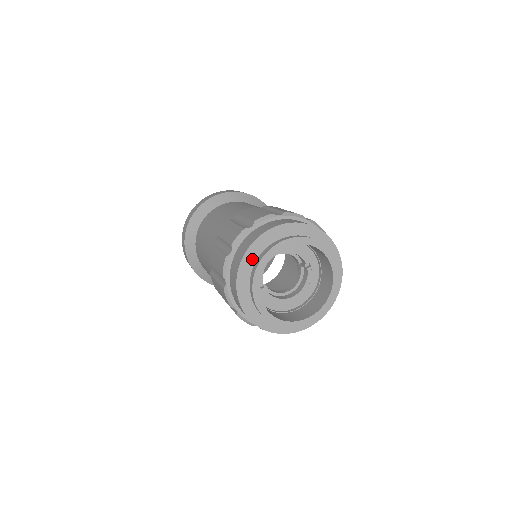
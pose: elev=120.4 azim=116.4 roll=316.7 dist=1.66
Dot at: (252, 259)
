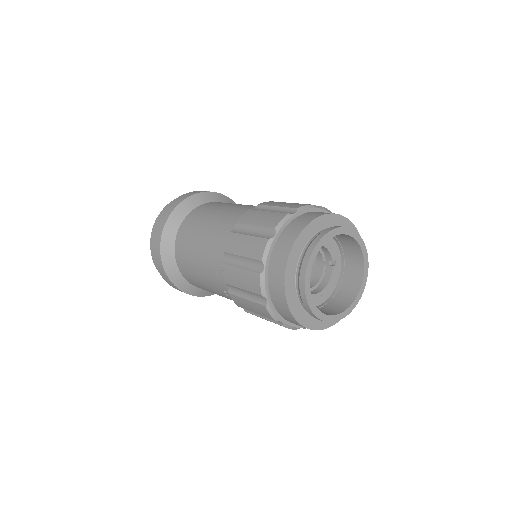
Dot at: (303, 243)
